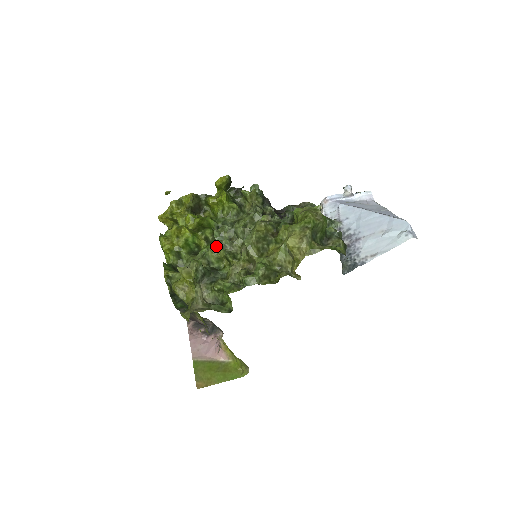
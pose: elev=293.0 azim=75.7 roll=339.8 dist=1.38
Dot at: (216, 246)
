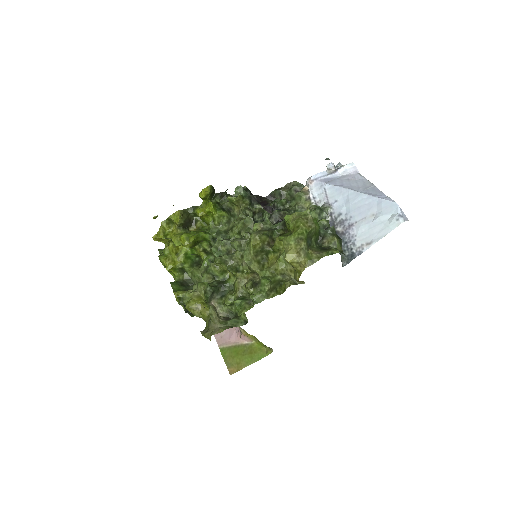
Dot at: (217, 263)
